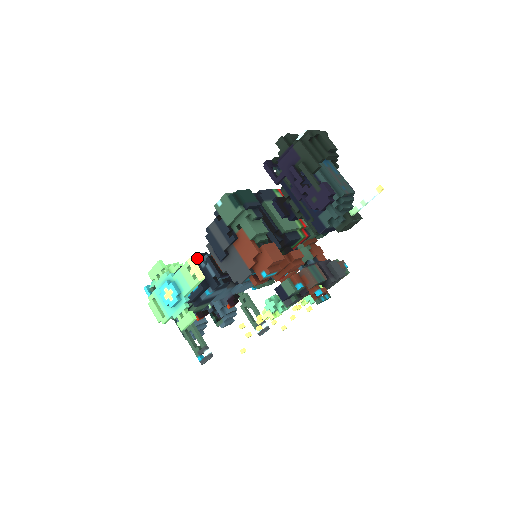
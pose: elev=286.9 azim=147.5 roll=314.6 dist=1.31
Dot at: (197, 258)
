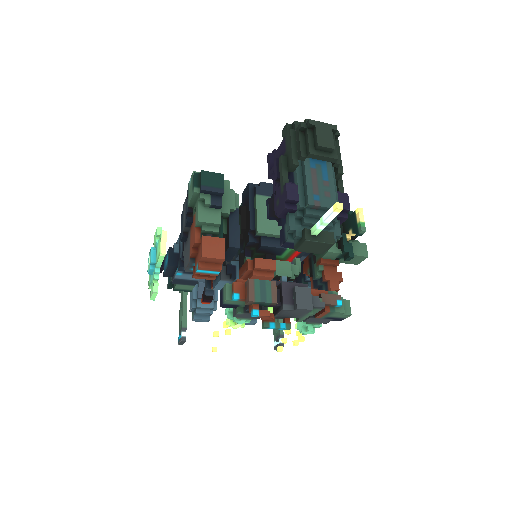
Dot at: occluded
